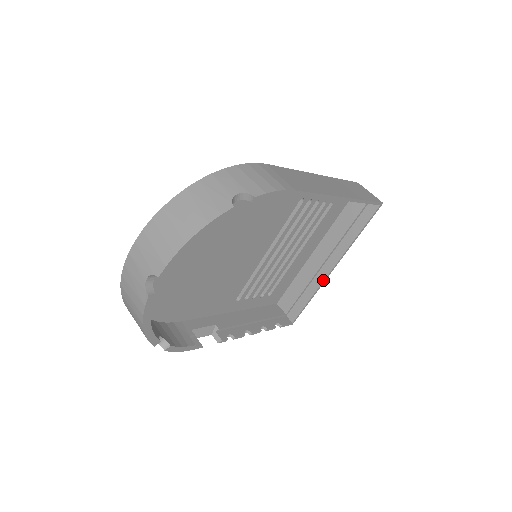
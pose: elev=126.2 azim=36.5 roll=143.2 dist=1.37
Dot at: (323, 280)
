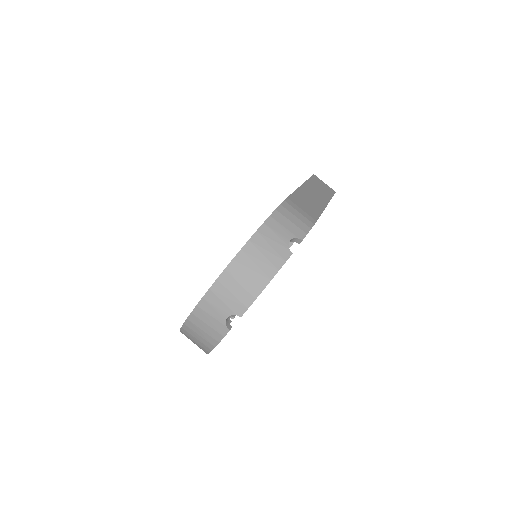
Dot at: occluded
